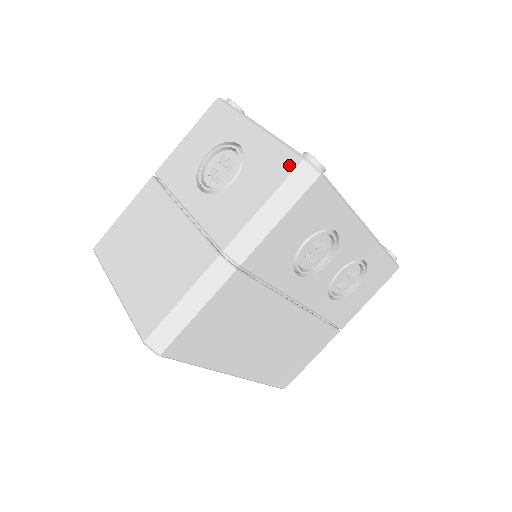
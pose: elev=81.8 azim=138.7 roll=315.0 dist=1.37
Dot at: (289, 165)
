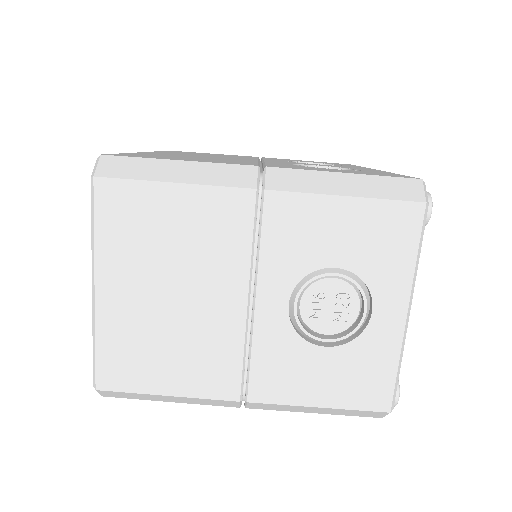
Dot at: (377, 402)
